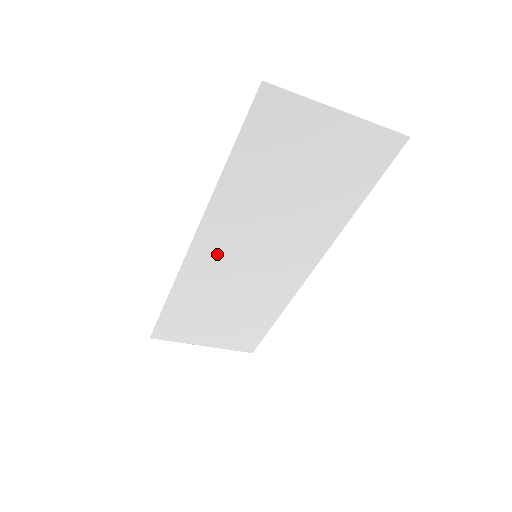
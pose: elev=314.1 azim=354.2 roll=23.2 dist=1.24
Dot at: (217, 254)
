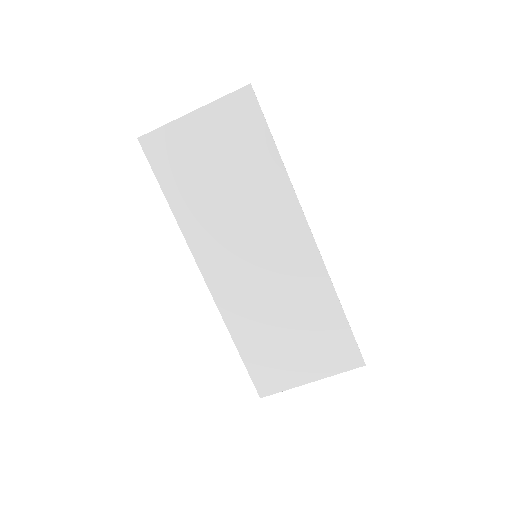
Dot at: (228, 275)
